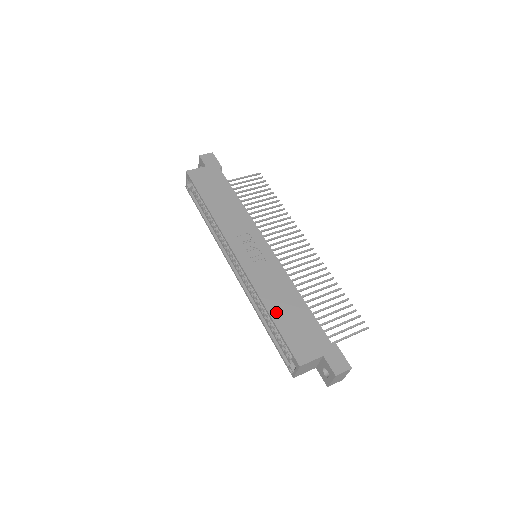
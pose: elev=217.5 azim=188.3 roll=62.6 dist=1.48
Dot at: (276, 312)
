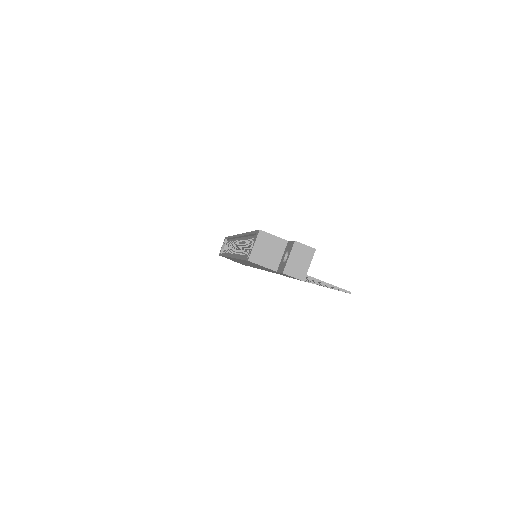
Dot at: occluded
